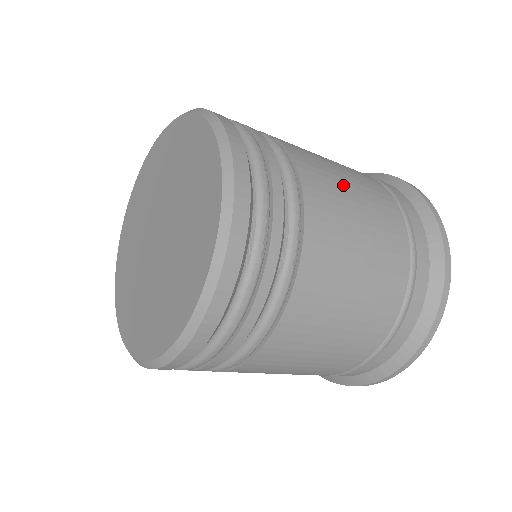
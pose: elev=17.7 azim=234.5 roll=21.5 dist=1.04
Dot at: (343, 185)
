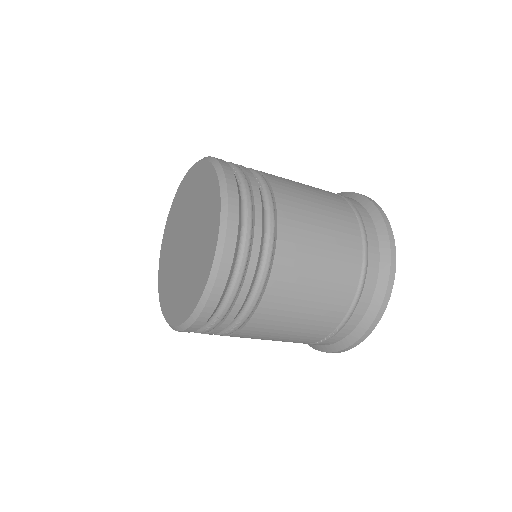
Dot at: occluded
